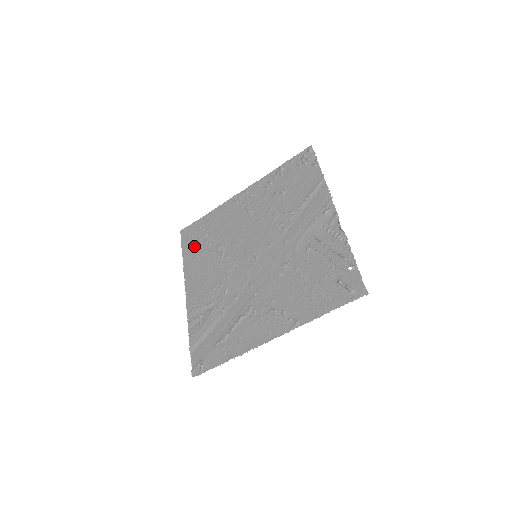
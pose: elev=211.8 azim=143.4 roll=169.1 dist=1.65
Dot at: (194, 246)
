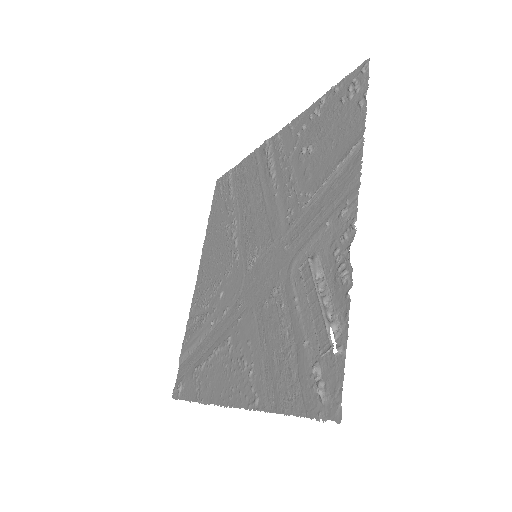
Dot at: (219, 209)
